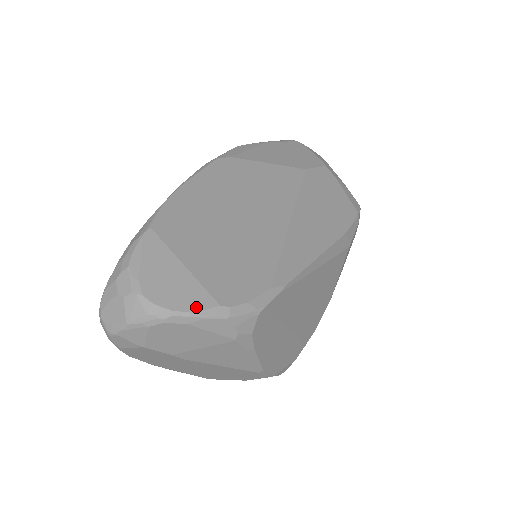
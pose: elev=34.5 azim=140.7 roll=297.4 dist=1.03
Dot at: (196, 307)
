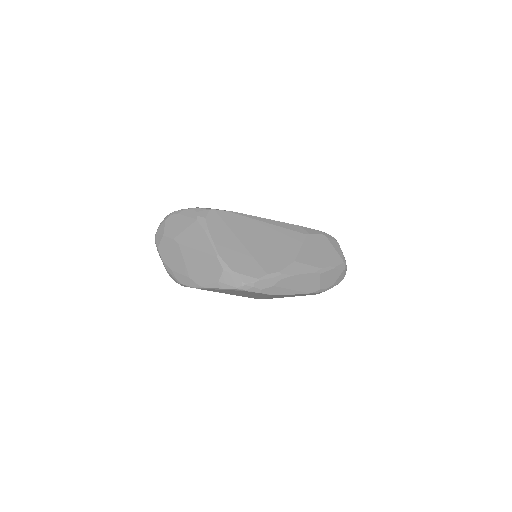
Dot at: occluded
